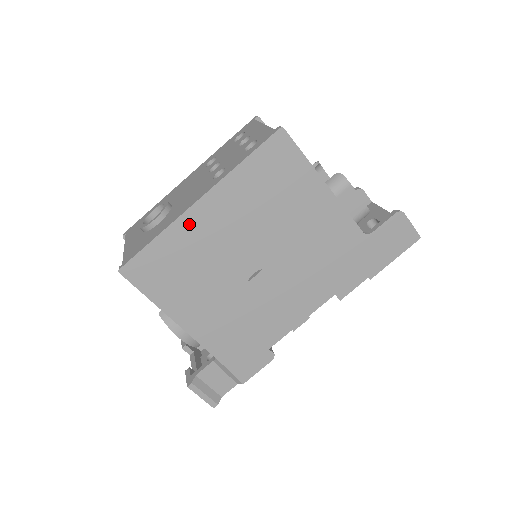
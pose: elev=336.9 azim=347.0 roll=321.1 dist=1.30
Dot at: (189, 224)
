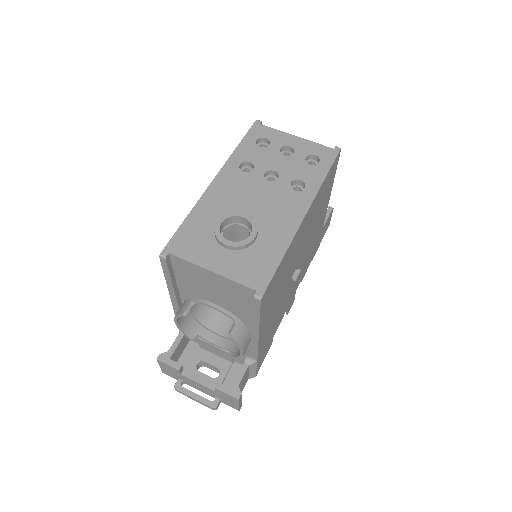
Dot at: (296, 238)
